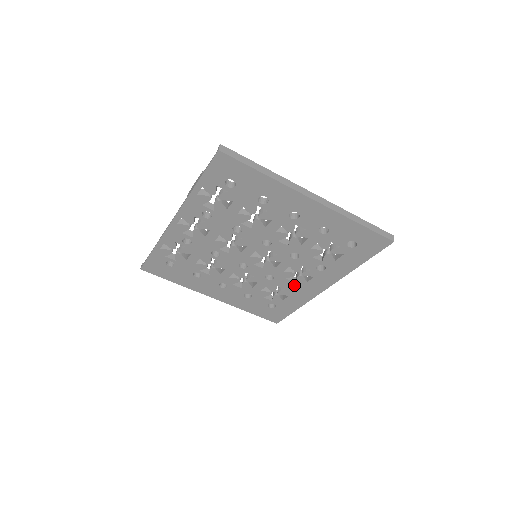
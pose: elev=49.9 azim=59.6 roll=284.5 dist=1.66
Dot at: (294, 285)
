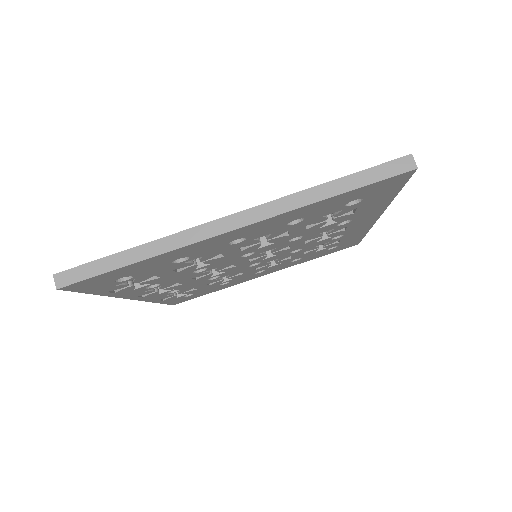
Dot at: (333, 237)
